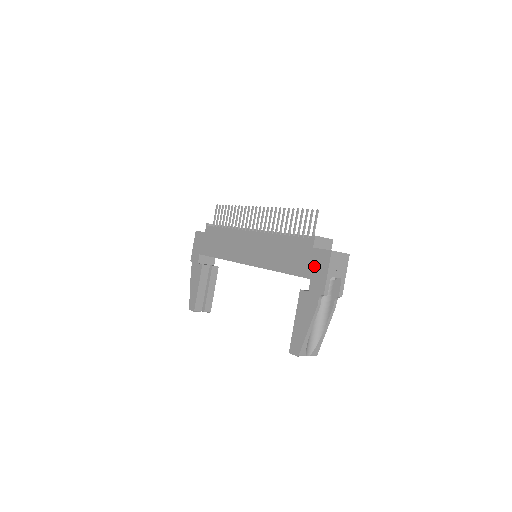
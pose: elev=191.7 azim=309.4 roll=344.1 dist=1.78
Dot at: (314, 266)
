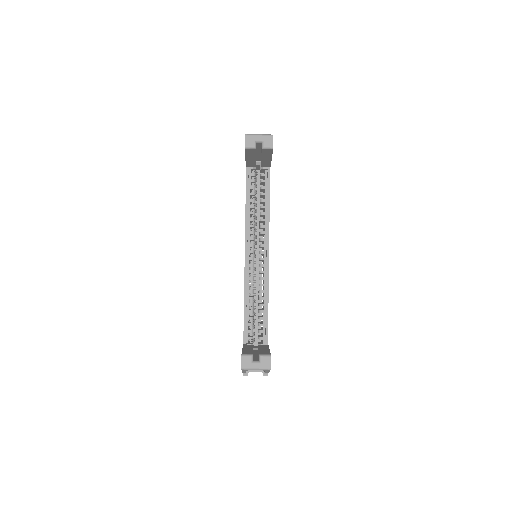
Dot at: occluded
